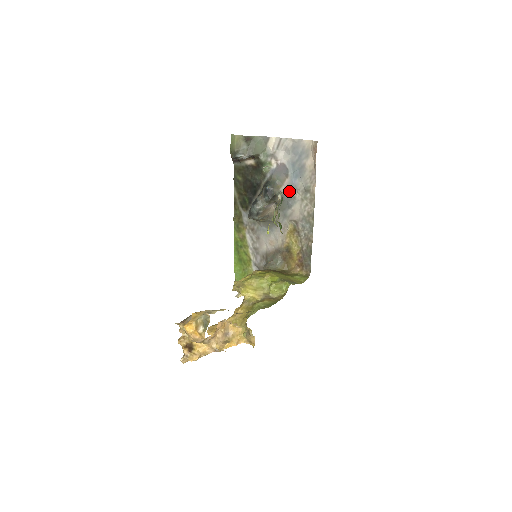
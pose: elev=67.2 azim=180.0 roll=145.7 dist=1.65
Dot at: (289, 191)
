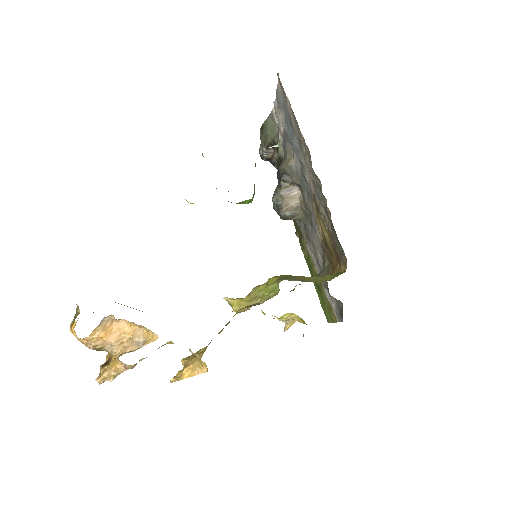
Dot at: occluded
